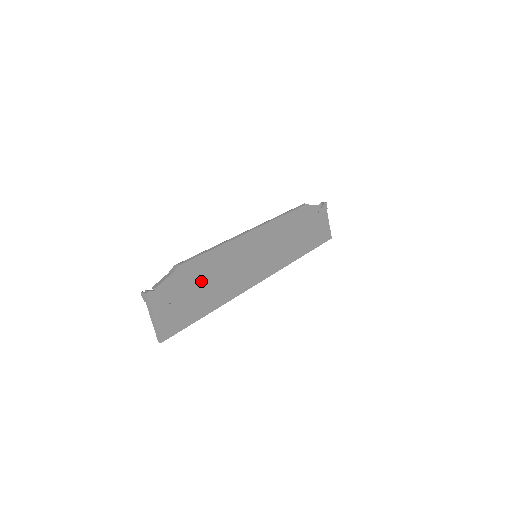
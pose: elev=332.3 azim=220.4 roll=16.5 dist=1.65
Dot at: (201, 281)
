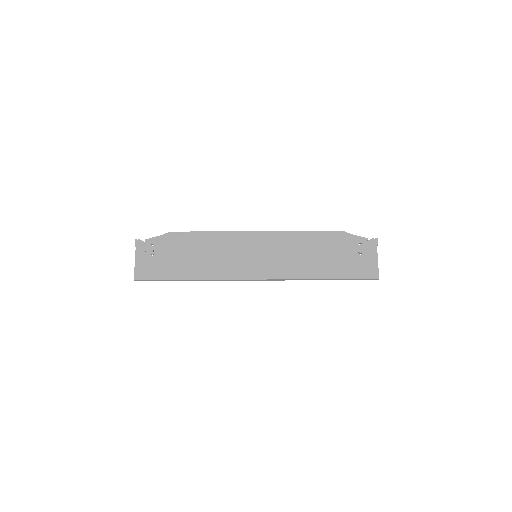
Dot at: (186, 251)
